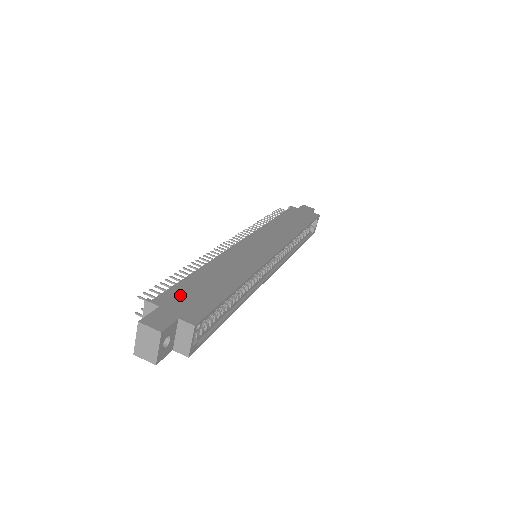
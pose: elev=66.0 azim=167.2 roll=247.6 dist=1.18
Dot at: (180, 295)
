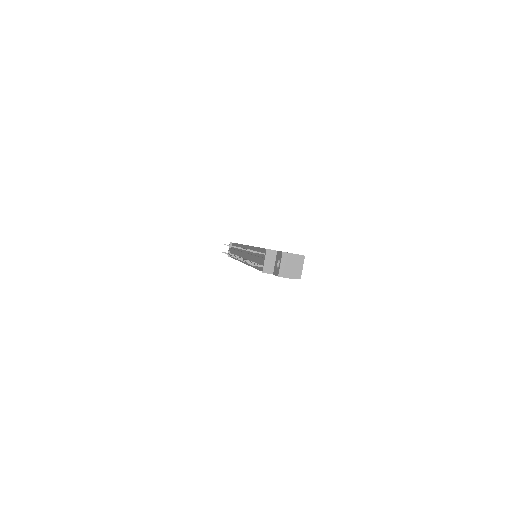
Dot at: occluded
